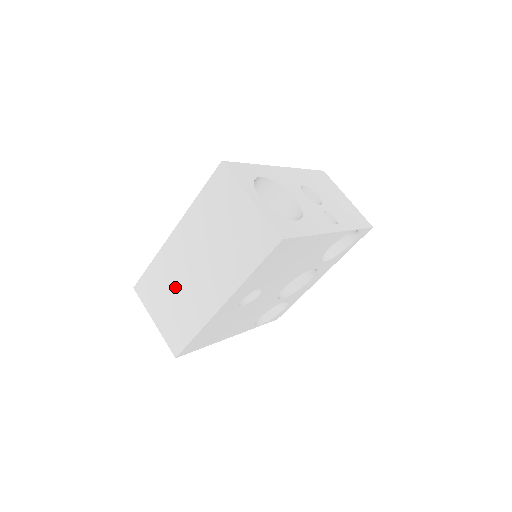
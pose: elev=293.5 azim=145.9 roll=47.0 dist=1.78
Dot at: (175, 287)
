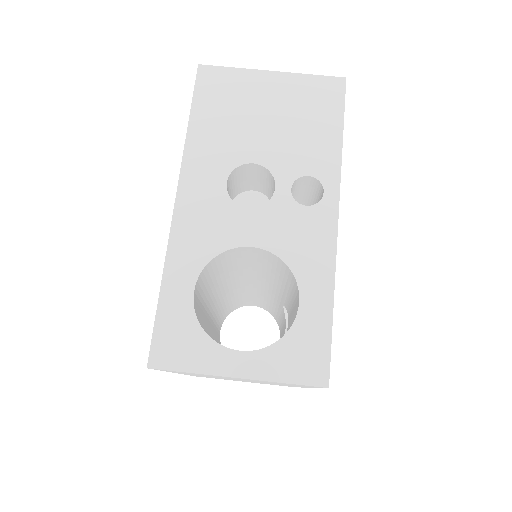
Dot at: occluded
